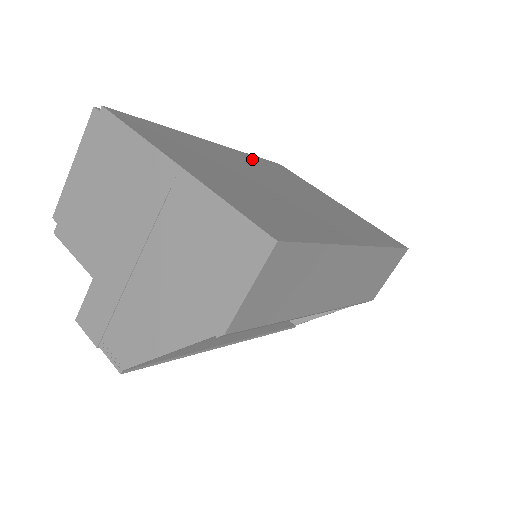
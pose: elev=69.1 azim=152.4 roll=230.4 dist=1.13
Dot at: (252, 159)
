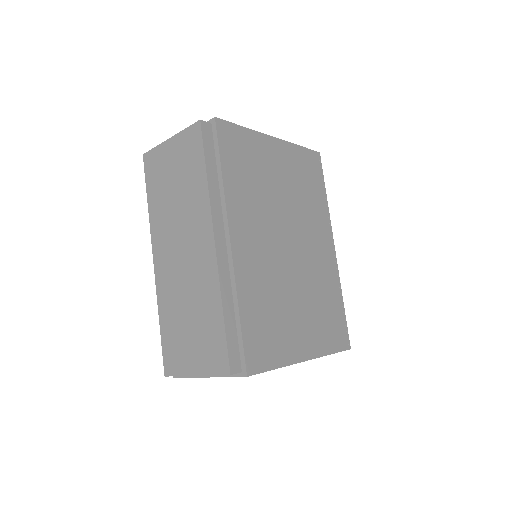
Dot at: (239, 198)
